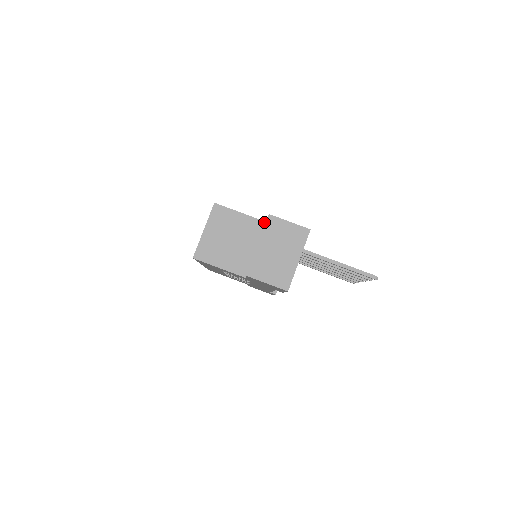
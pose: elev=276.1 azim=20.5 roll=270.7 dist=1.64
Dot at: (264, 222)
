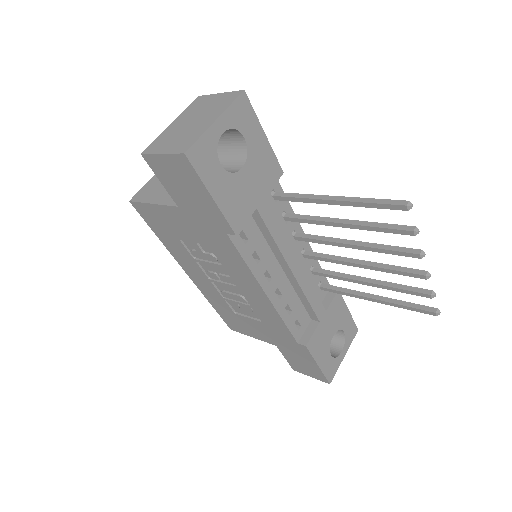
Dot at: occluded
